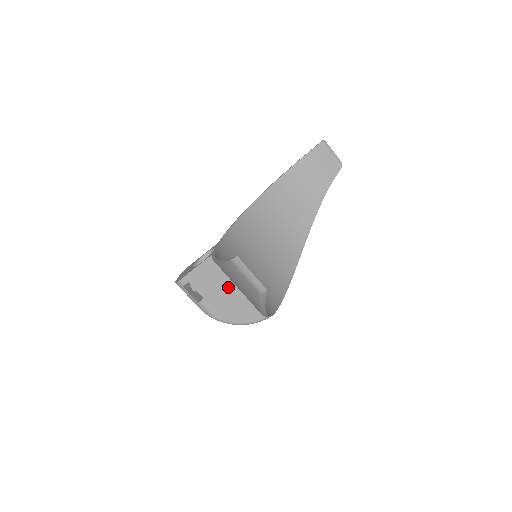
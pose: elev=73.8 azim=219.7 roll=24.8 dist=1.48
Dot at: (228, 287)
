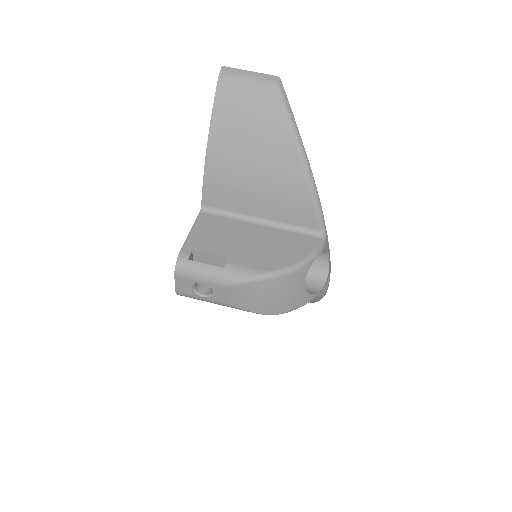
Dot at: (247, 231)
